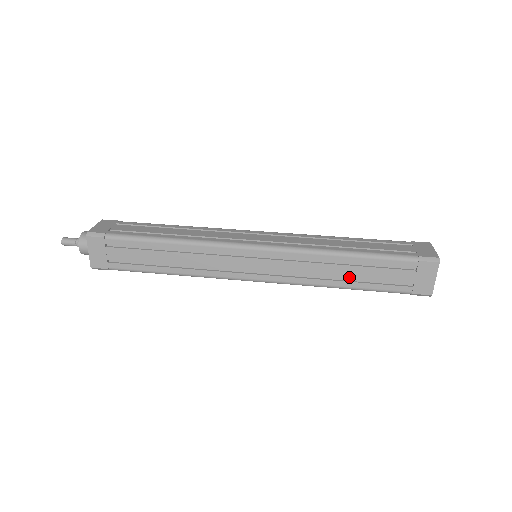
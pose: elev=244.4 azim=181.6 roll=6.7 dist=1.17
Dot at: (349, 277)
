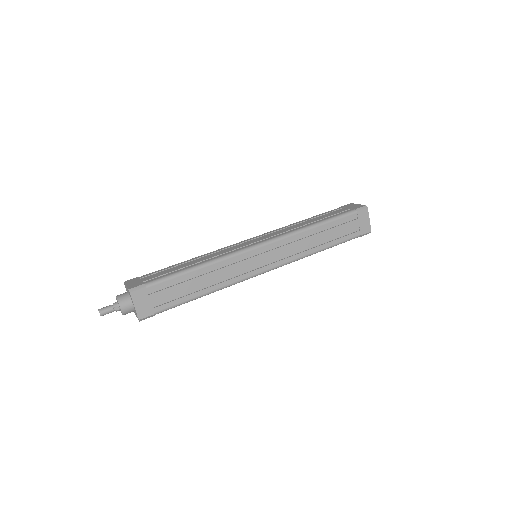
Dot at: (323, 240)
